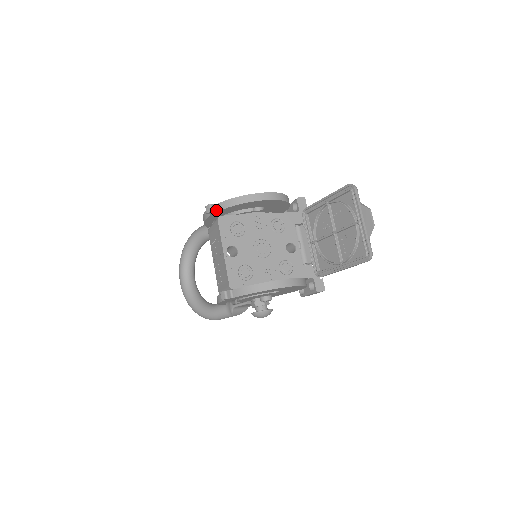
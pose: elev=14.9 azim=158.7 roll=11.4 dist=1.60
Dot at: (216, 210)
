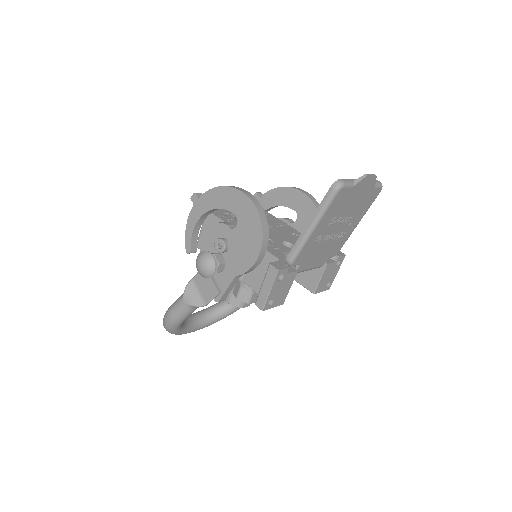
Dot at: (261, 196)
